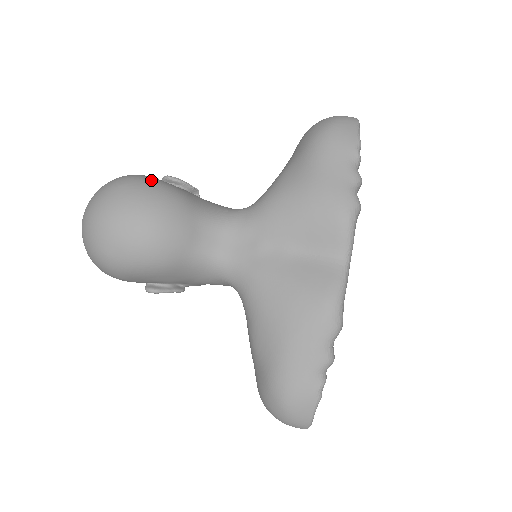
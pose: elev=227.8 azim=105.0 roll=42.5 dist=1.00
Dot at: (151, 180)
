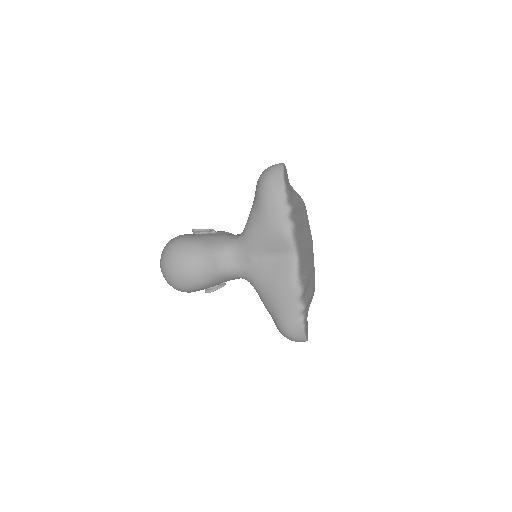
Dot at: (185, 241)
